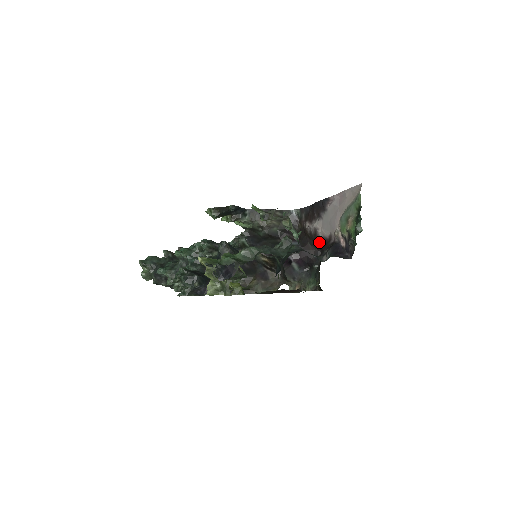
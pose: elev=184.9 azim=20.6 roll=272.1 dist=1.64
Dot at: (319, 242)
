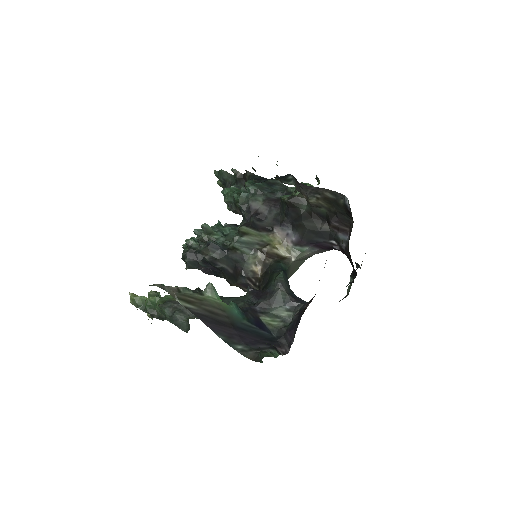
Dot at: occluded
